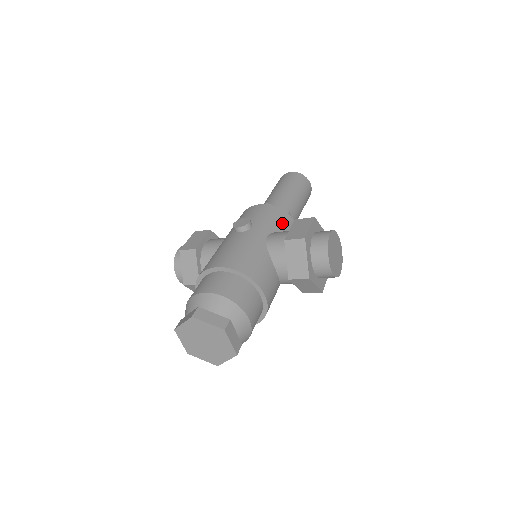
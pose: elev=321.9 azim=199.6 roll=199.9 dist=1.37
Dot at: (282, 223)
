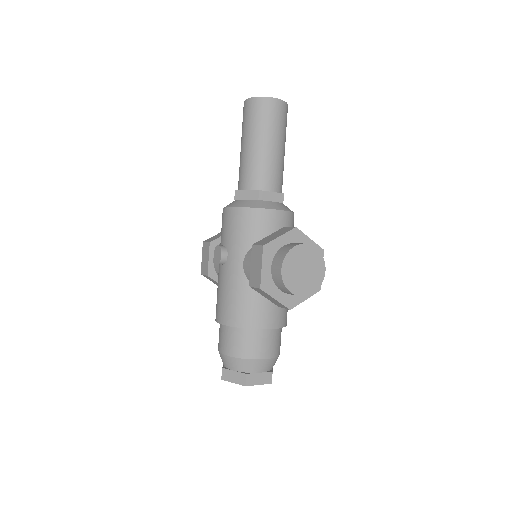
Dot at: (252, 229)
